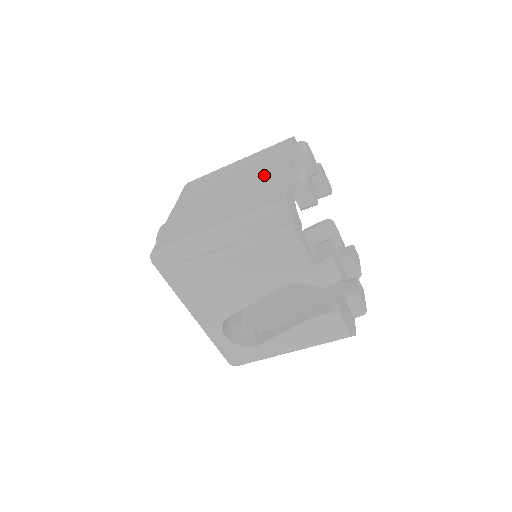
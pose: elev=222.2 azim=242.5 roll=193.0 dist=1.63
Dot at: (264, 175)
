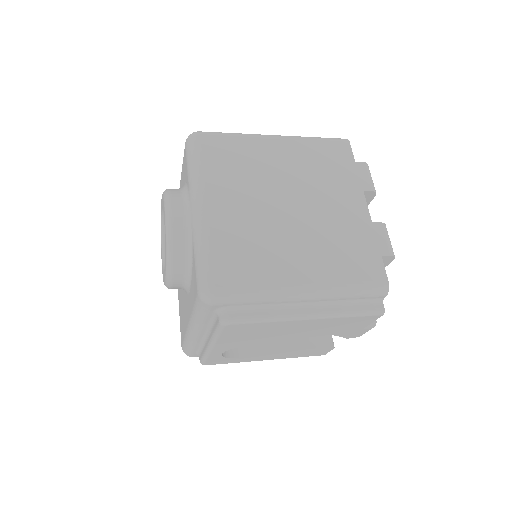
Dot at: (339, 209)
